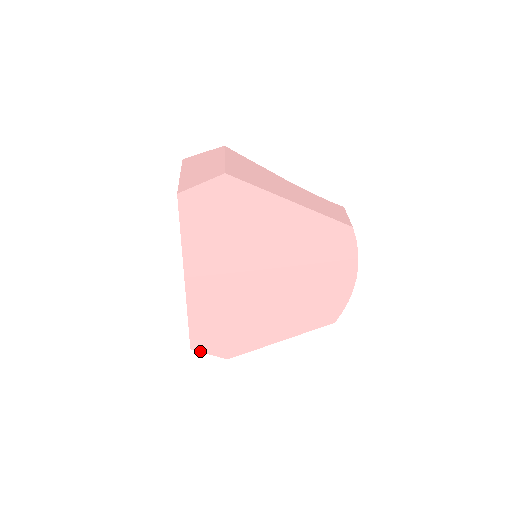
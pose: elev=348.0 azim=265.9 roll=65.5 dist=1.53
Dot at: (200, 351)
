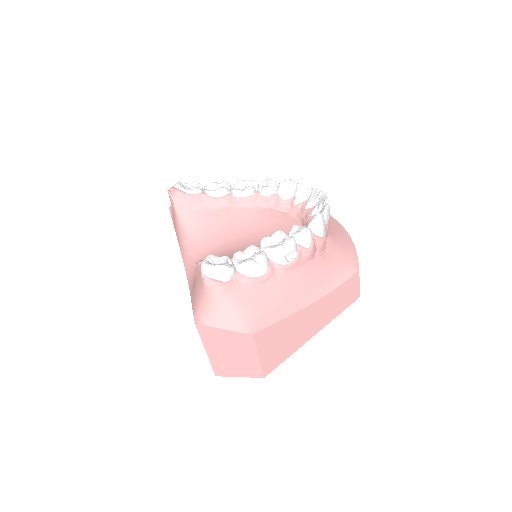
Dot at: occluded
